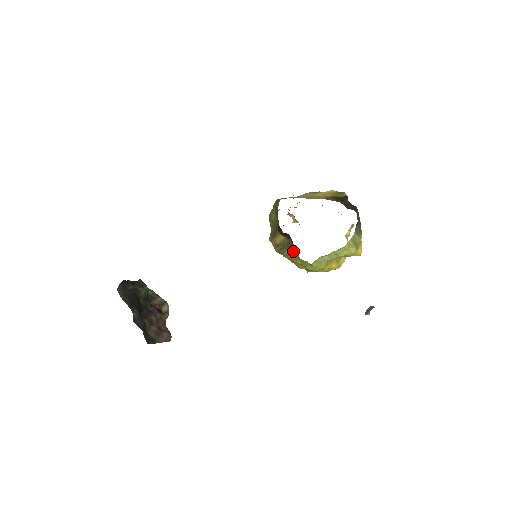
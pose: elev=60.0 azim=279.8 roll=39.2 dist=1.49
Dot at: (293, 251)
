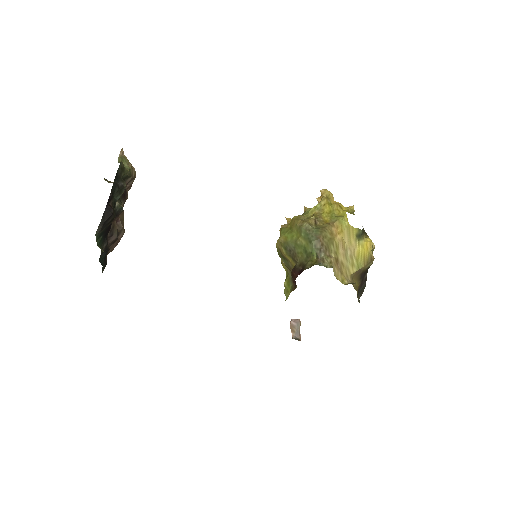
Dot at: (288, 271)
